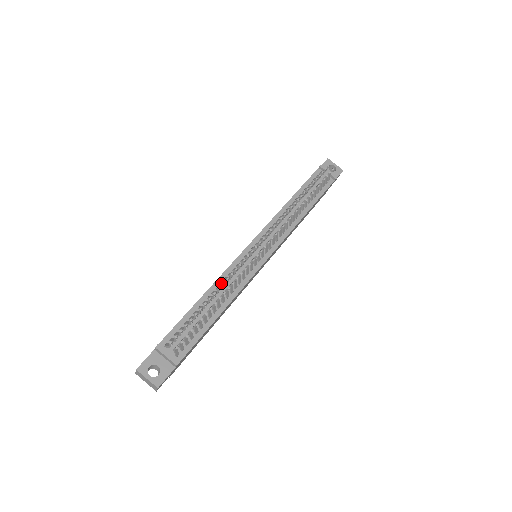
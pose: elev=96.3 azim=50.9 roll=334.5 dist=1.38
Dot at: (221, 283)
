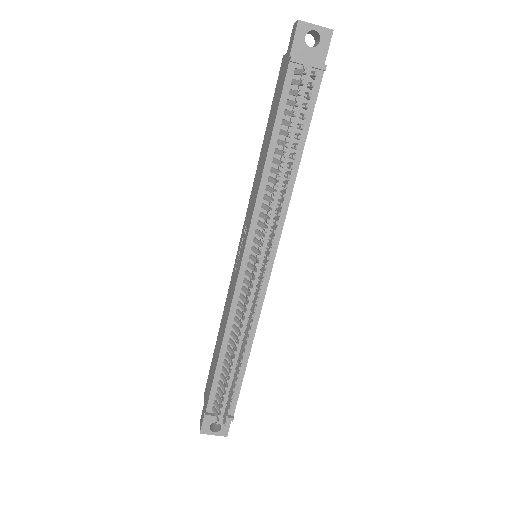
Dot at: (233, 329)
